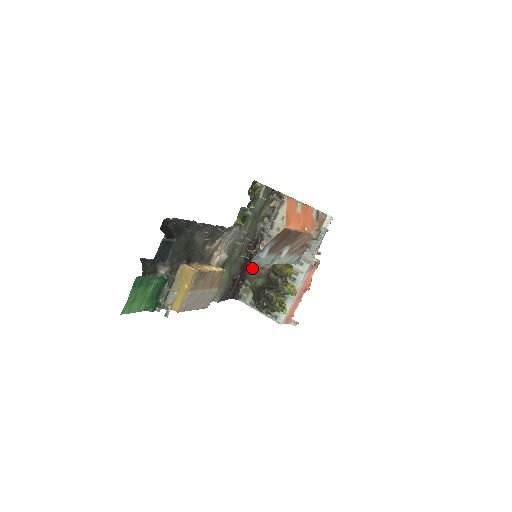
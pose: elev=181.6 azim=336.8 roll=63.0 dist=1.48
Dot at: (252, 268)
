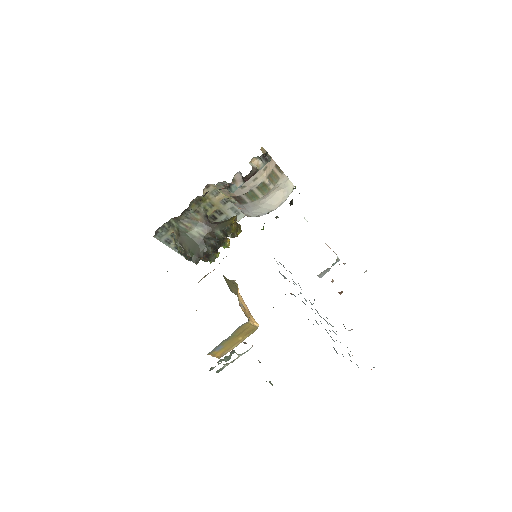
Dot at: (185, 210)
